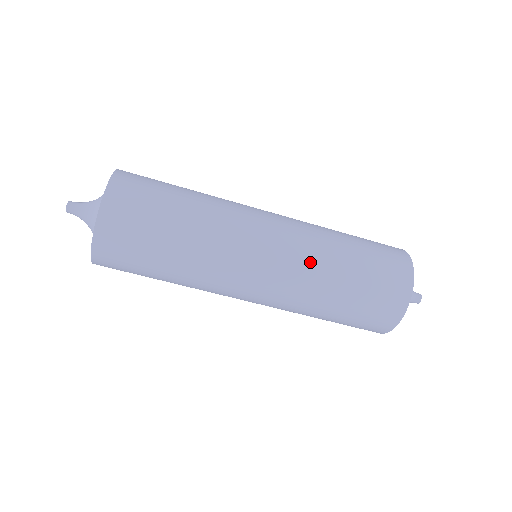
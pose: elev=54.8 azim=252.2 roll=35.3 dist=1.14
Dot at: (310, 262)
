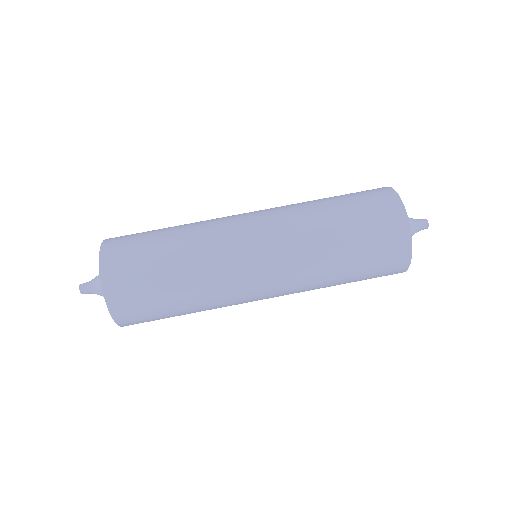
Dot at: (294, 217)
